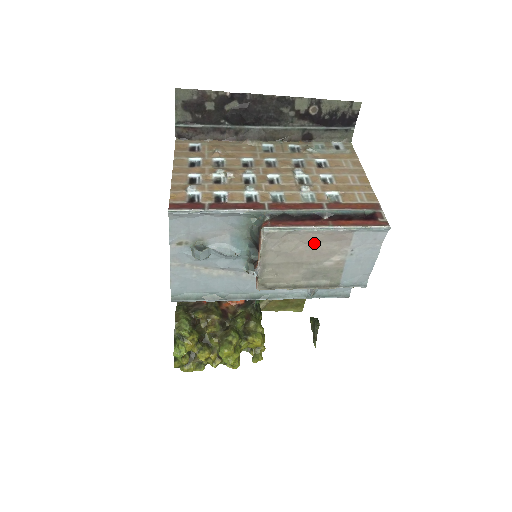
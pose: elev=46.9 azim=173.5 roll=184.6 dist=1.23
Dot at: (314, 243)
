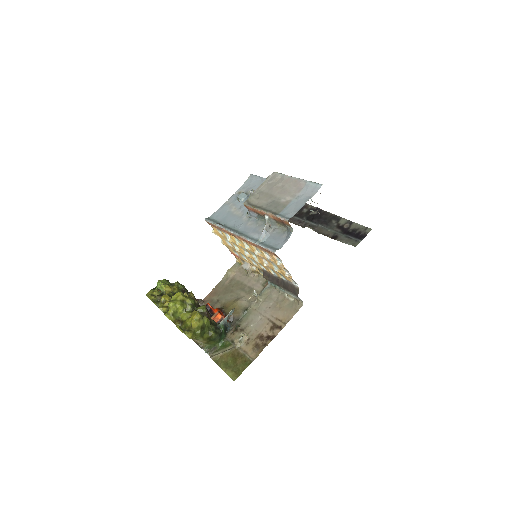
Dot at: (286, 186)
